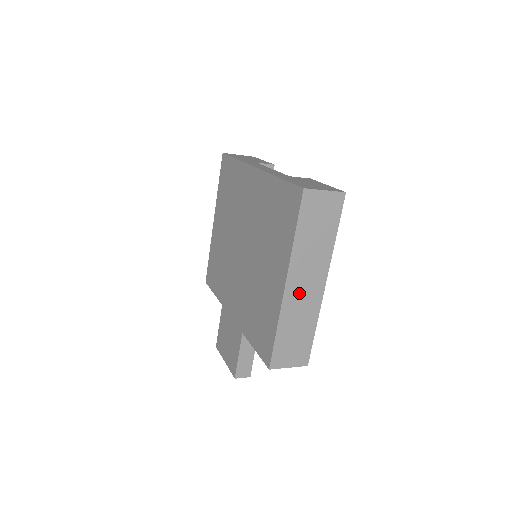
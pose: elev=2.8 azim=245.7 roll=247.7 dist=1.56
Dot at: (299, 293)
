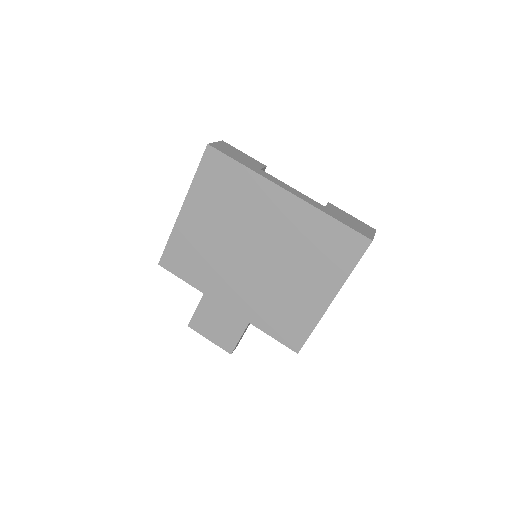
Dot at: occluded
